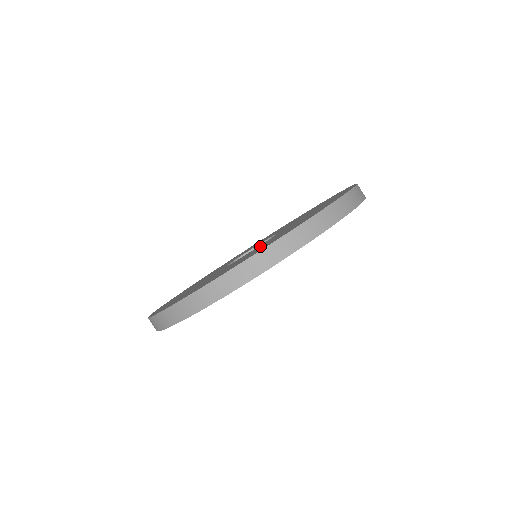
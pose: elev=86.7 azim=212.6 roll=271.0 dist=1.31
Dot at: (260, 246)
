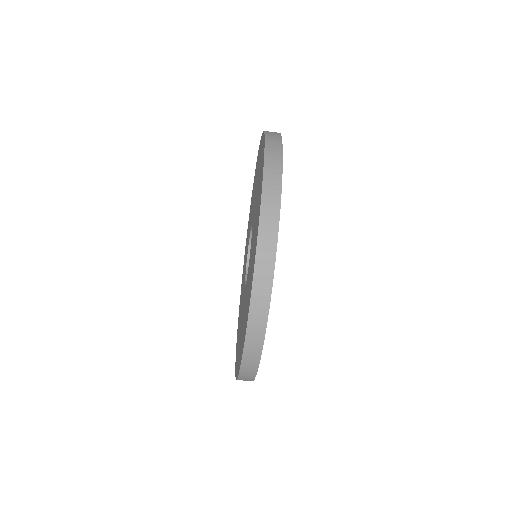
Dot at: (243, 307)
